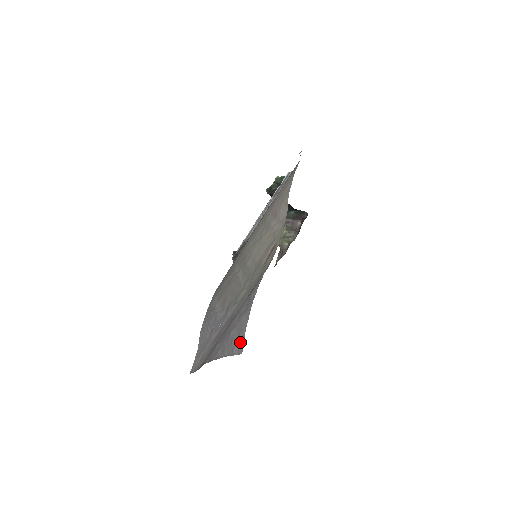
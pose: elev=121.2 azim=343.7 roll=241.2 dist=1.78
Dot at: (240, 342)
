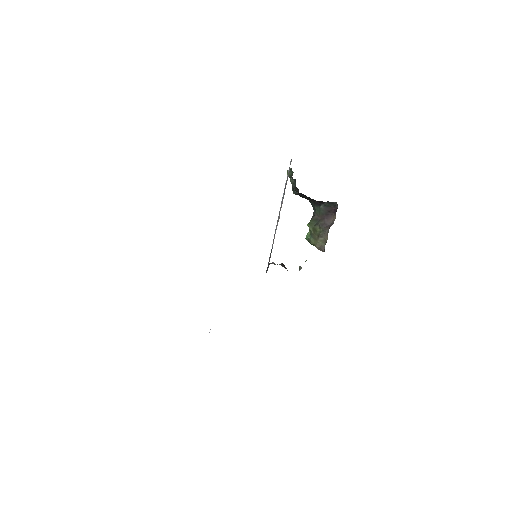
Dot at: occluded
